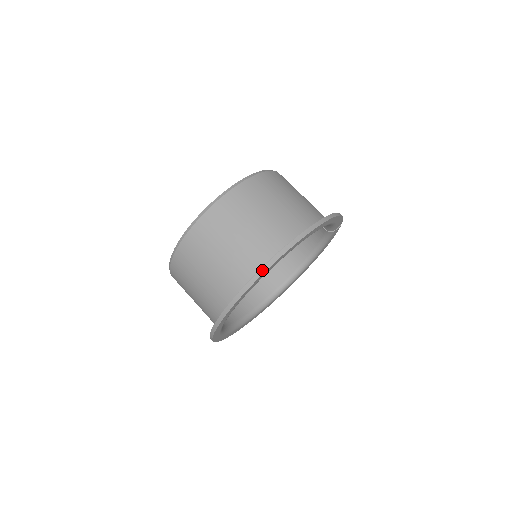
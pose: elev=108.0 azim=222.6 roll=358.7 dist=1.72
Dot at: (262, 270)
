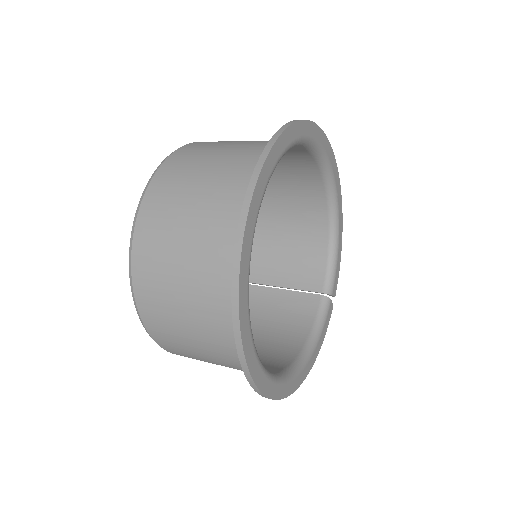
Dot at: occluded
